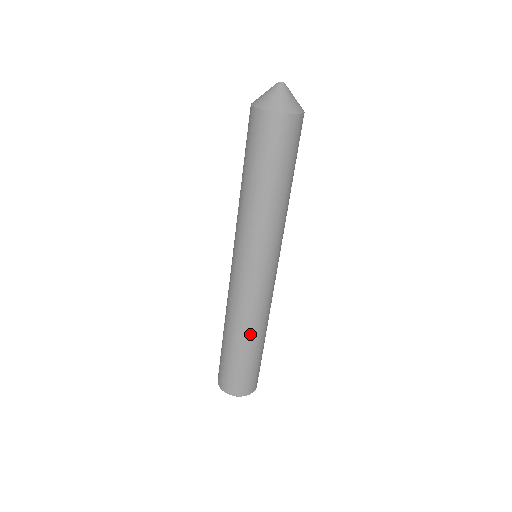
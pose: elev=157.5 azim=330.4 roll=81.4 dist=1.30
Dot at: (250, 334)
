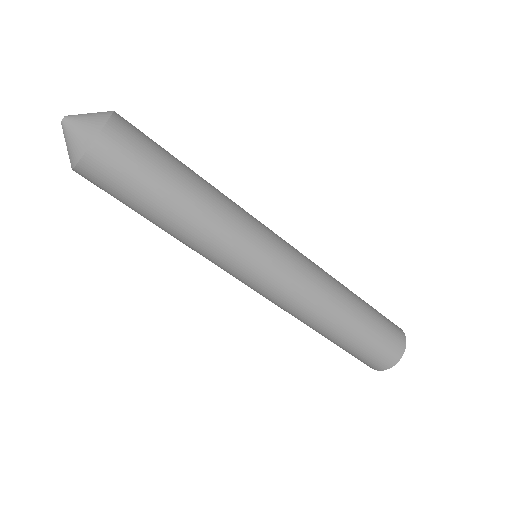
Dot at: (332, 319)
